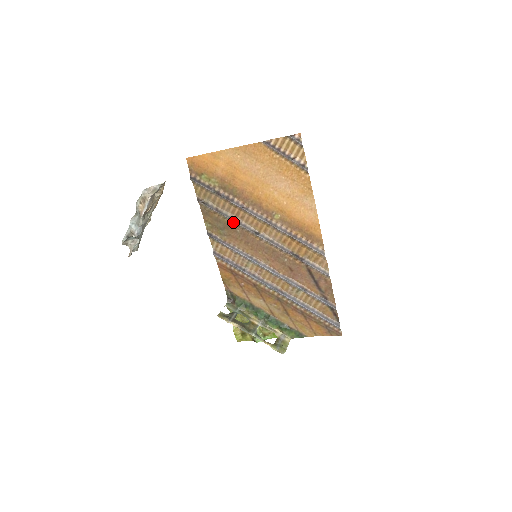
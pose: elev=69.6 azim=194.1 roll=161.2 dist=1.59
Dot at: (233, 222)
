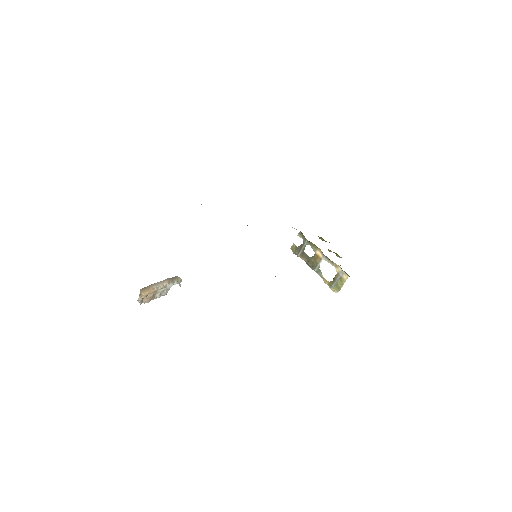
Dot at: occluded
